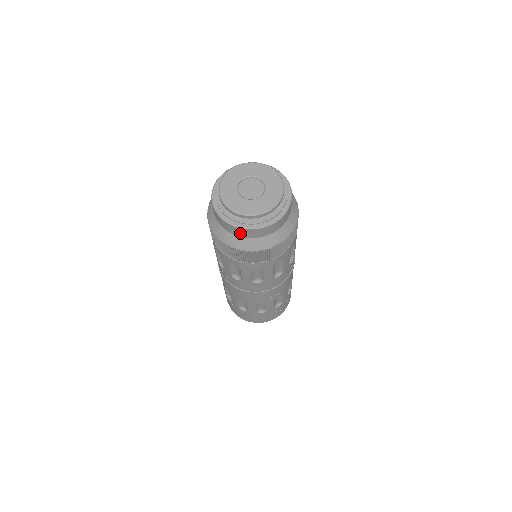
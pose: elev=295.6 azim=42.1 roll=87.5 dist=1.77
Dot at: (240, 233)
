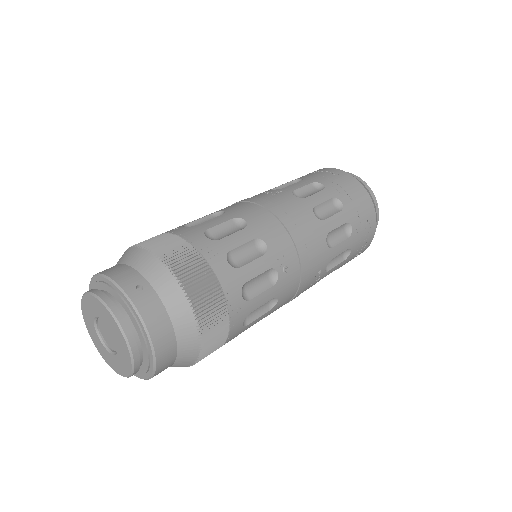
Dot at: occluded
